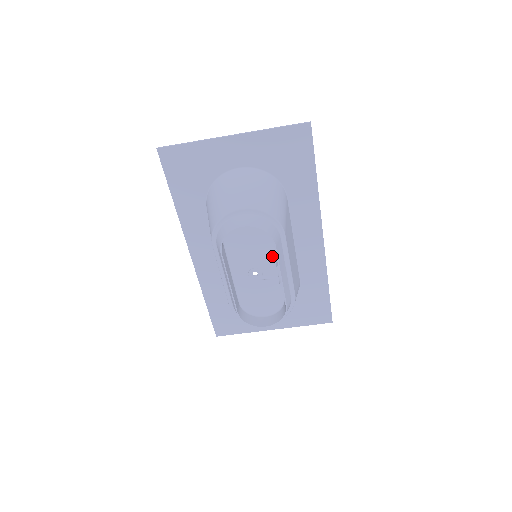
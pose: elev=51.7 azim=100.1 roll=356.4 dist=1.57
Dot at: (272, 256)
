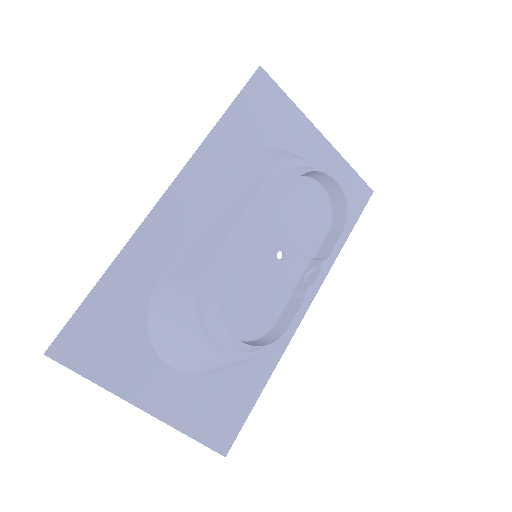
Dot at: (310, 252)
